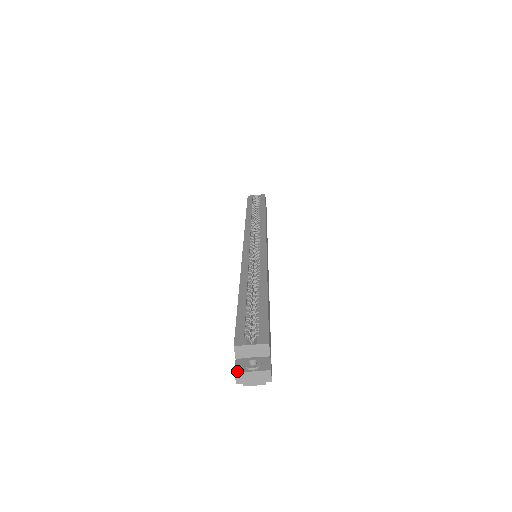
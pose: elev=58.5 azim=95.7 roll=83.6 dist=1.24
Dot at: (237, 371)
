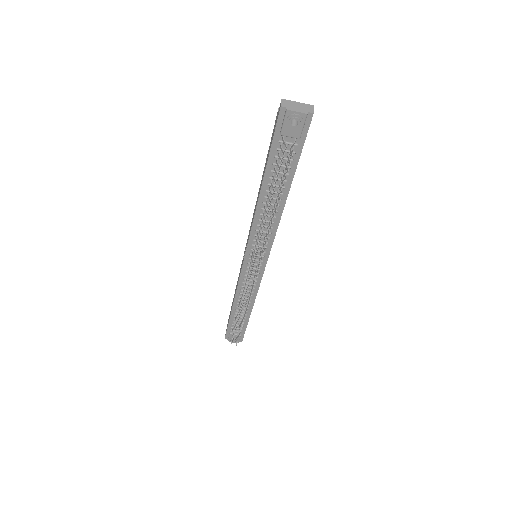
Dot at: (284, 100)
